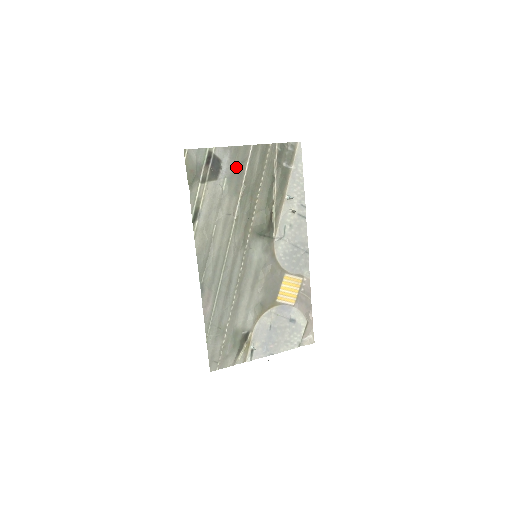
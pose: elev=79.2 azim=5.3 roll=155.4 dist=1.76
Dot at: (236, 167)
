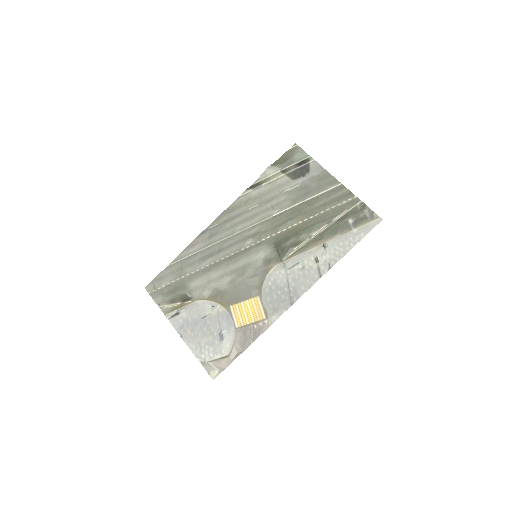
Dot at: (314, 185)
